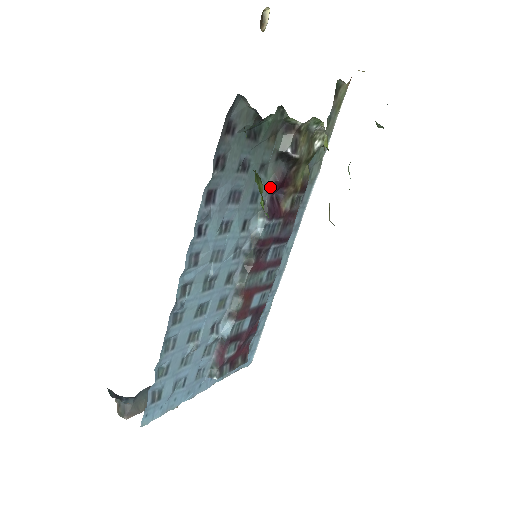
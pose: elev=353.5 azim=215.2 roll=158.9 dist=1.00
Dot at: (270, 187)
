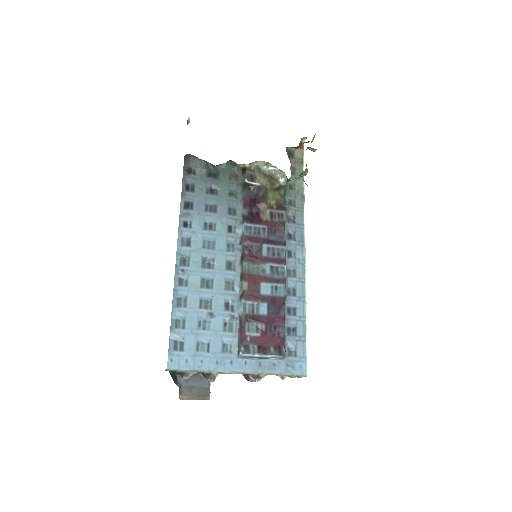
Dot at: (243, 205)
